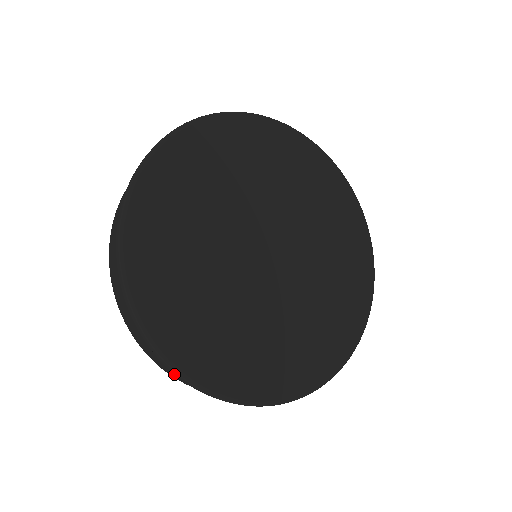
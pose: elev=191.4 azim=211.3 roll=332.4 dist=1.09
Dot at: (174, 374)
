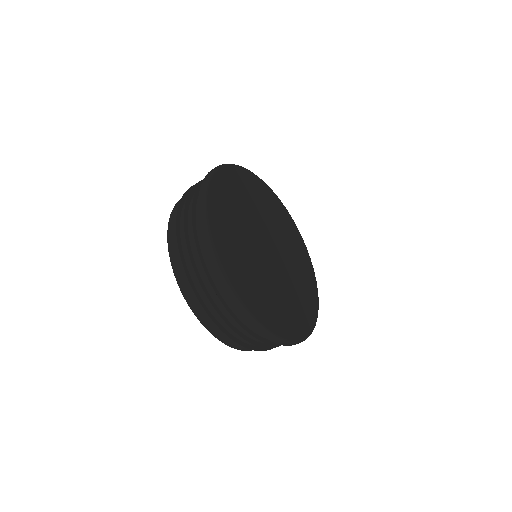
Dot at: occluded
